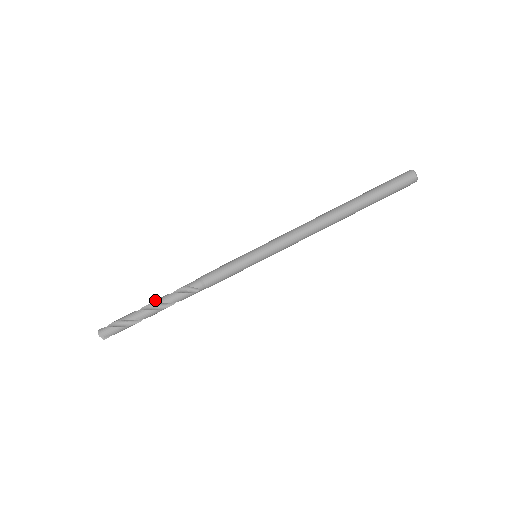
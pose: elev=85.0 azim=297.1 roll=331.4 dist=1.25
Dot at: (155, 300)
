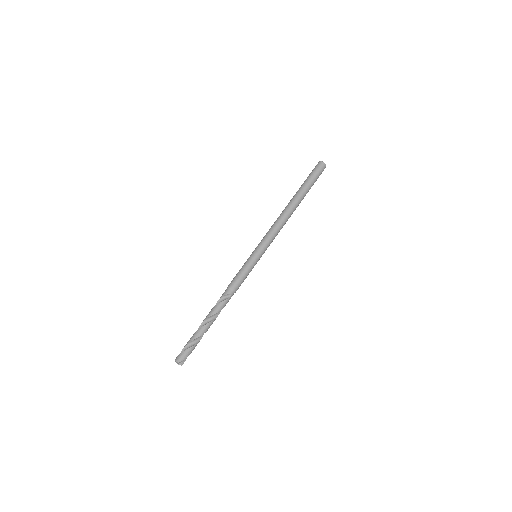
Dot at: occluded
